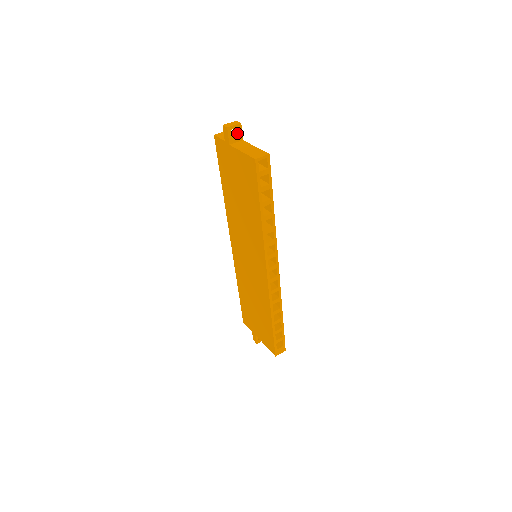
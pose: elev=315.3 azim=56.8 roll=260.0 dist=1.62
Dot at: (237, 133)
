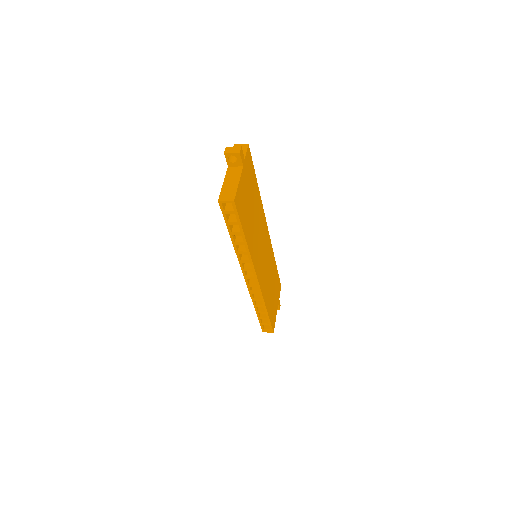
Dot at: (237, 159)
